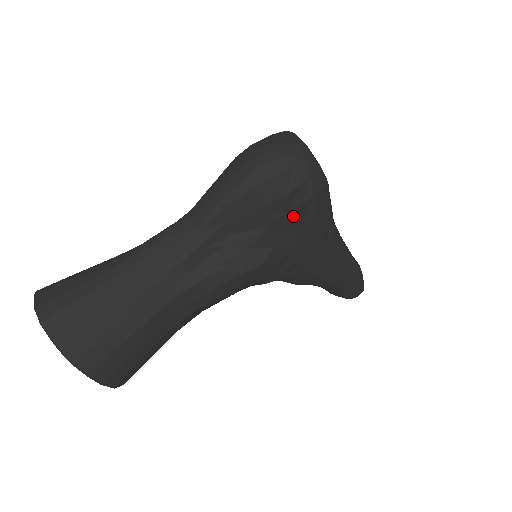
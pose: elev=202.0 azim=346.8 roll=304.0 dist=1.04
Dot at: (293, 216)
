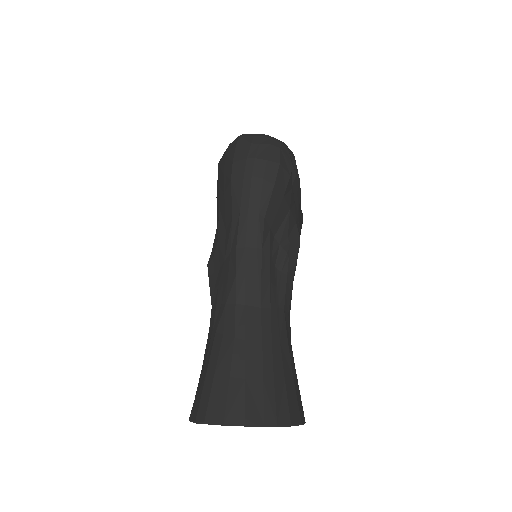
Dot at: (294, 189)
